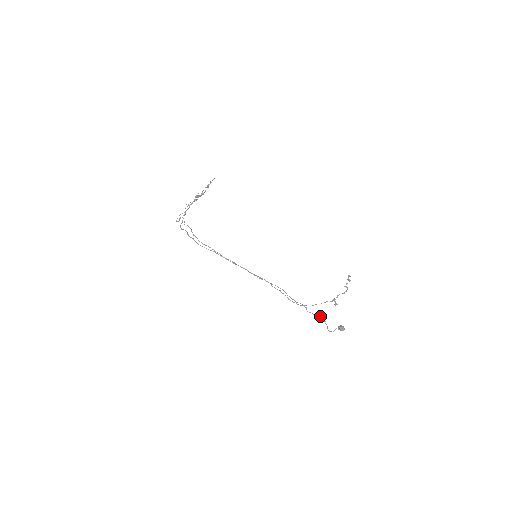
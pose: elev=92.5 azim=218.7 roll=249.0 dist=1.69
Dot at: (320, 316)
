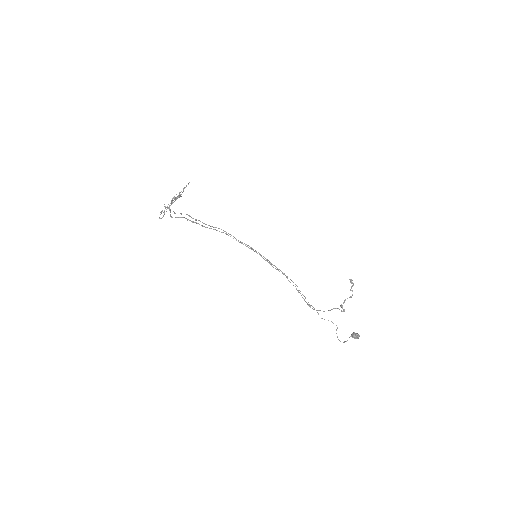
Dot at: (332, 322)
